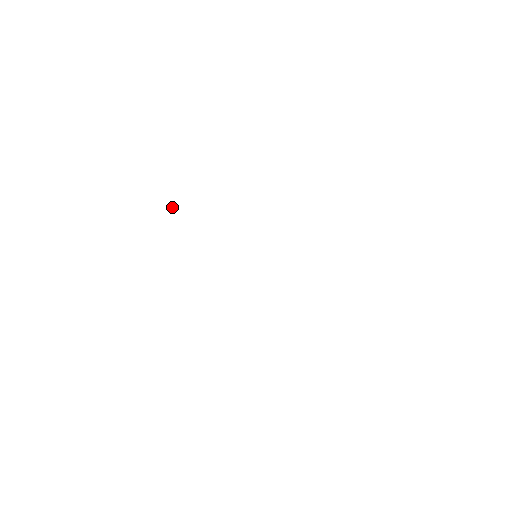
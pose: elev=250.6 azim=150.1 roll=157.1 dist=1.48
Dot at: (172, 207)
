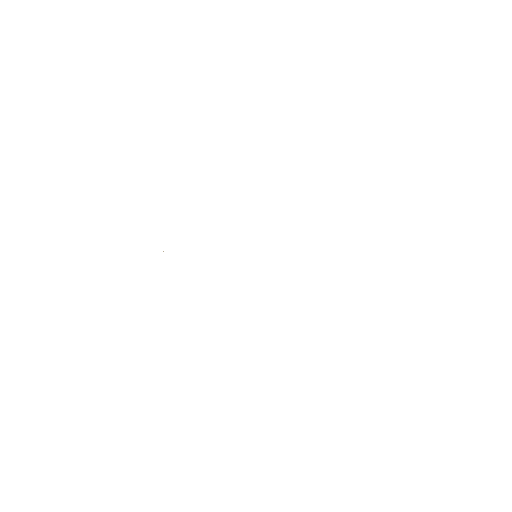
Dot at: occluded
